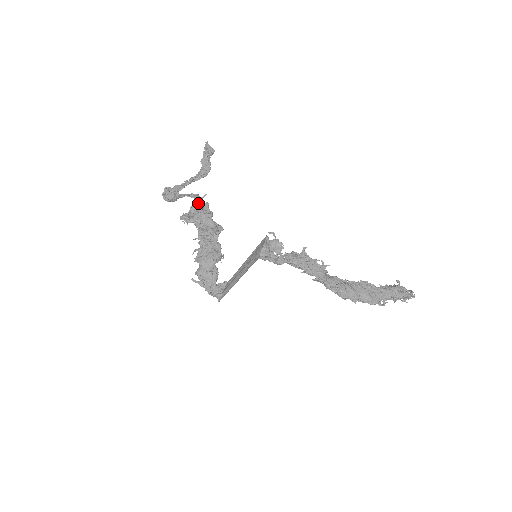
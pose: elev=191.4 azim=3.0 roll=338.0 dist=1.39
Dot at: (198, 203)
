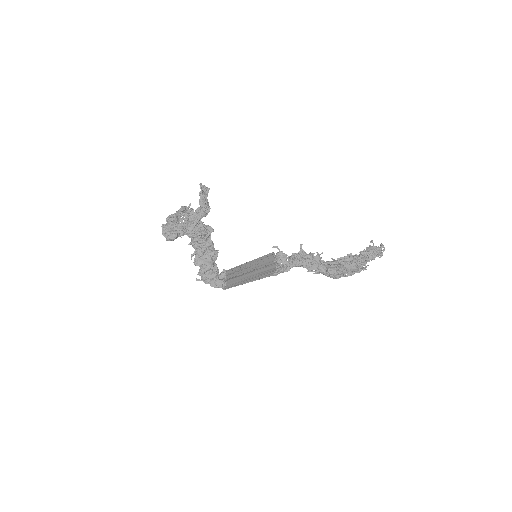
Dot at: (185, 214)
